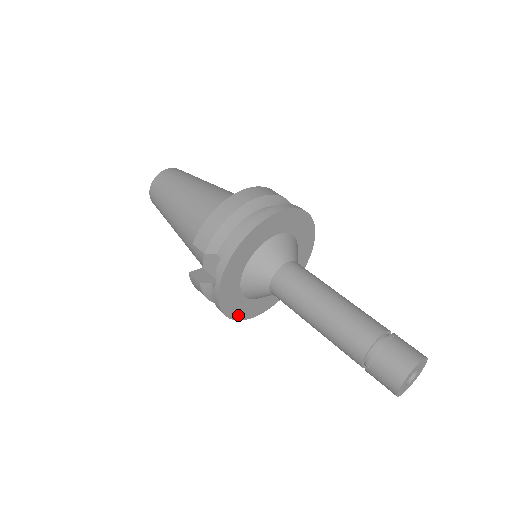
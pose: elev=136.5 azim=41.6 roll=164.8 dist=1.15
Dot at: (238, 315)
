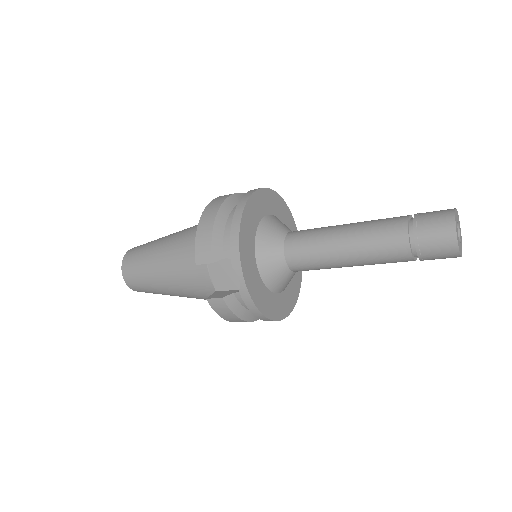
Dot at: (274, 314)
